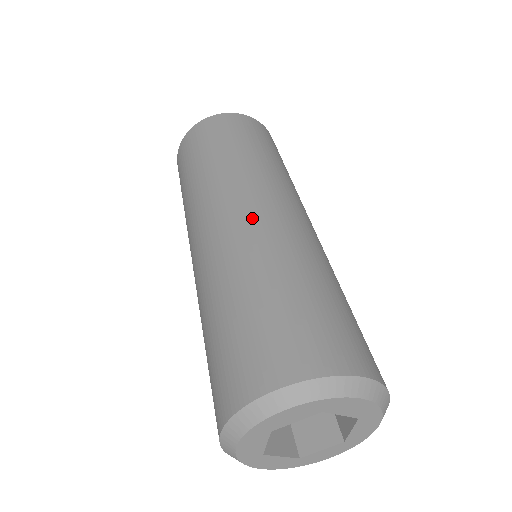
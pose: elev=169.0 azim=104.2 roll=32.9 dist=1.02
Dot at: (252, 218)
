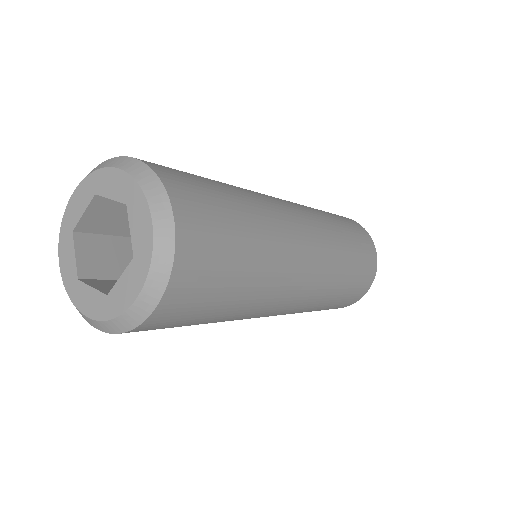
Dot at: occluded
